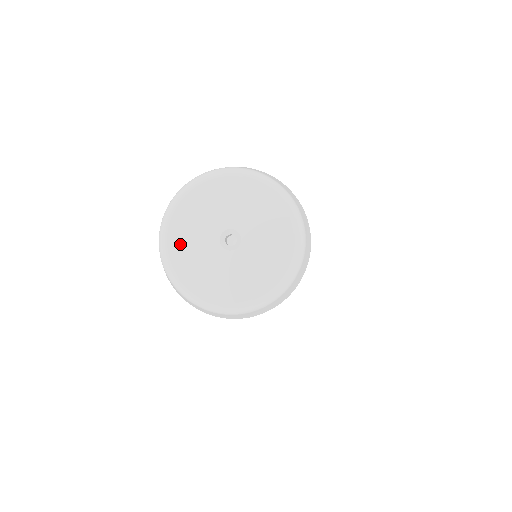
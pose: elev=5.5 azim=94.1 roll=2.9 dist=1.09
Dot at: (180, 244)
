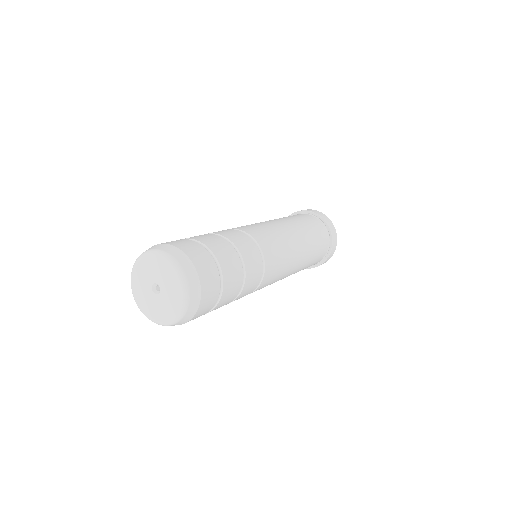
Dot at: (137, 282)
